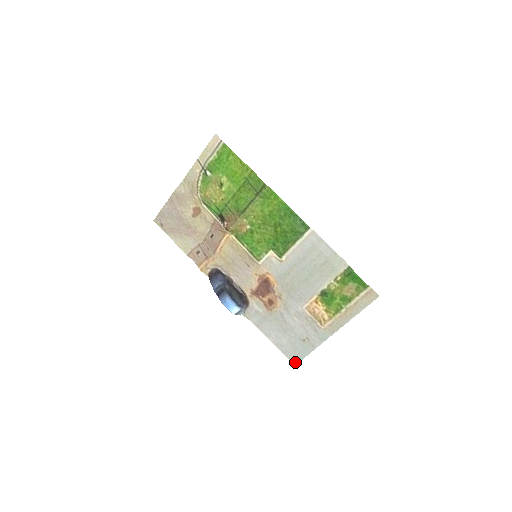
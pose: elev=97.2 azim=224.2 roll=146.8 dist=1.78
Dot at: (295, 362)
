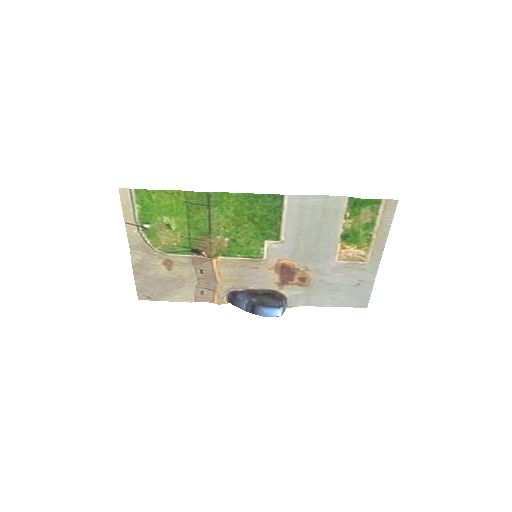
Dot at: (365, 305)
